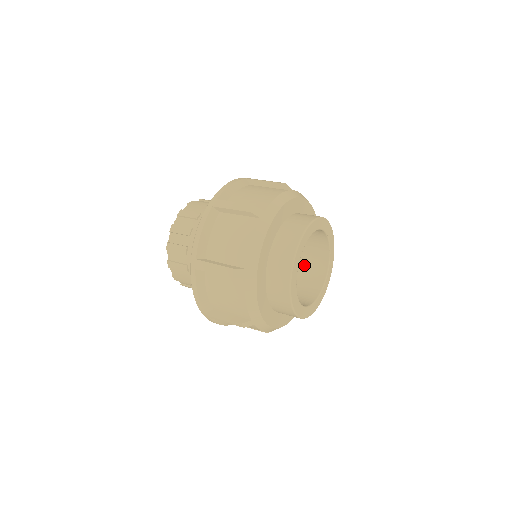
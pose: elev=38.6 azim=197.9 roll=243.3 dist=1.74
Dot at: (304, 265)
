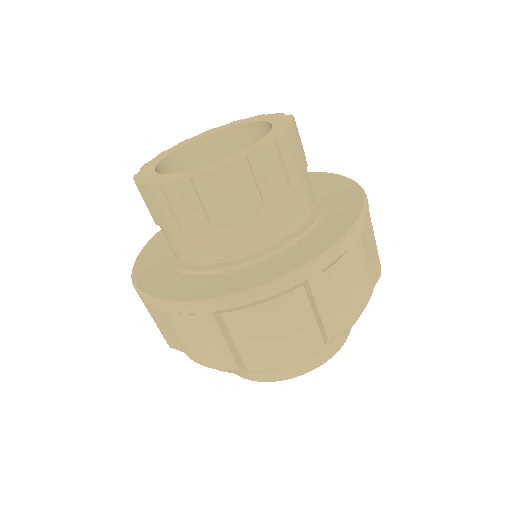
Dot at: occluded
